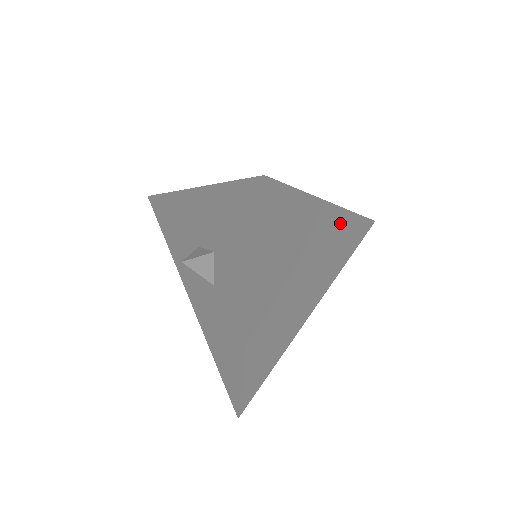
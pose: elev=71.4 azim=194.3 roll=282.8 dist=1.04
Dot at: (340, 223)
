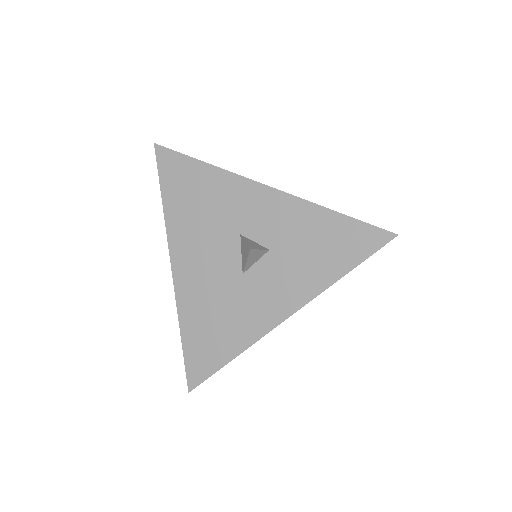
Dot at: occluded
